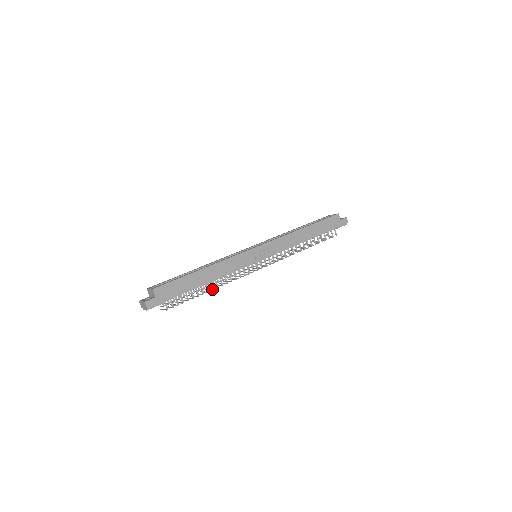
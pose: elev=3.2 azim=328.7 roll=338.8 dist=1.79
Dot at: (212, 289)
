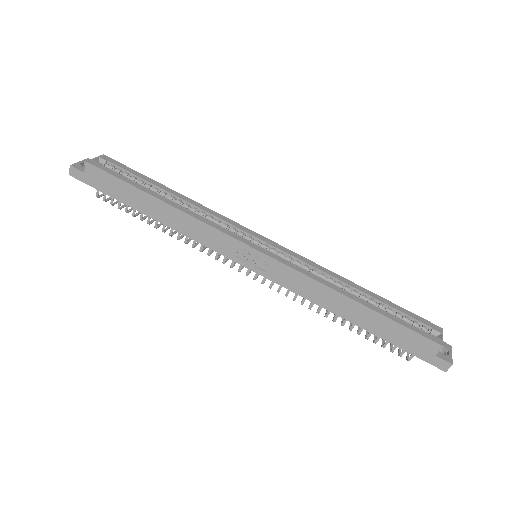
Dot at: (162, 230)
